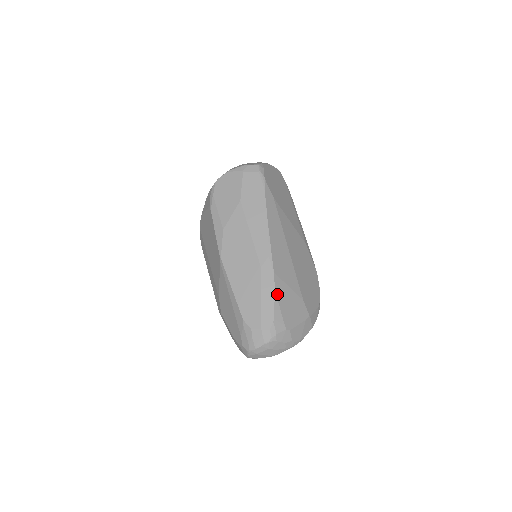
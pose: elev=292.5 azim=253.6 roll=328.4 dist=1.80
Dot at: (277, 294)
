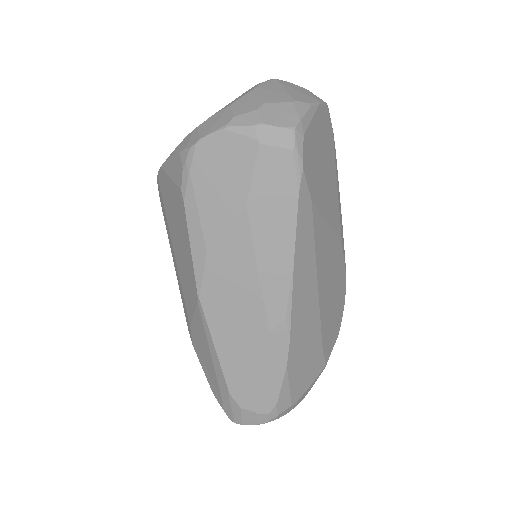
Dot at: (289, 369)
